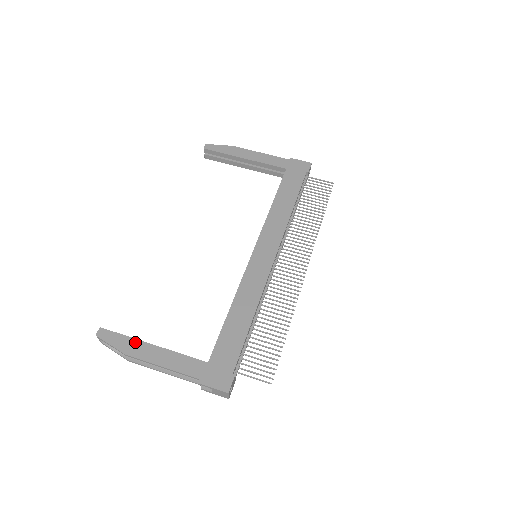
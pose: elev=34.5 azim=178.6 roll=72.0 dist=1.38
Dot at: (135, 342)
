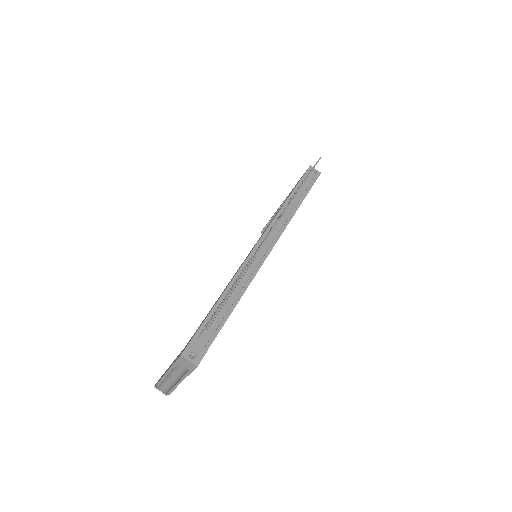
Dot at: occluded
